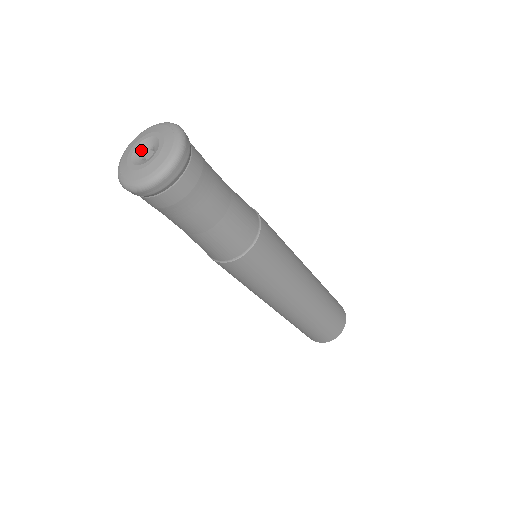
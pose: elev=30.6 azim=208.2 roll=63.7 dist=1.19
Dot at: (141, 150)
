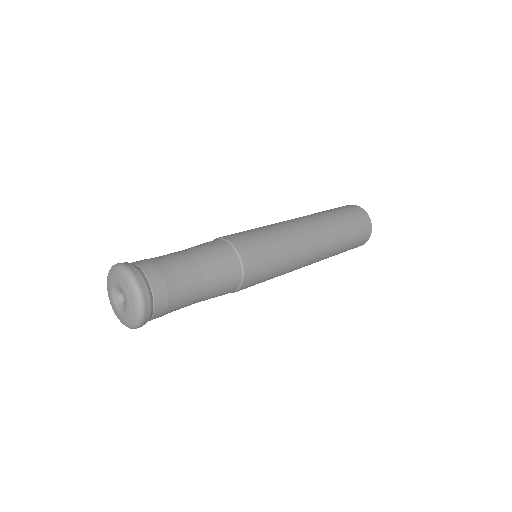
Dot at: (117, 291)
